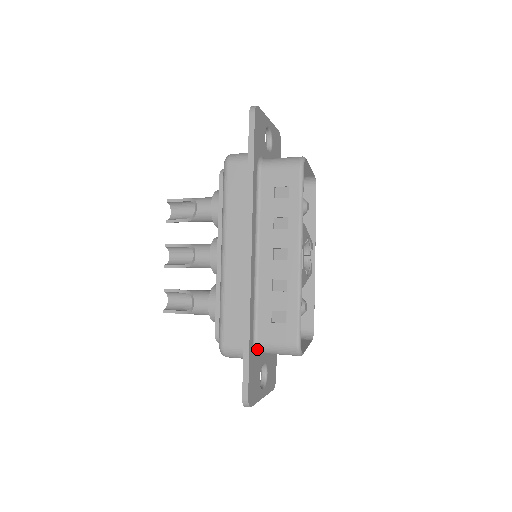
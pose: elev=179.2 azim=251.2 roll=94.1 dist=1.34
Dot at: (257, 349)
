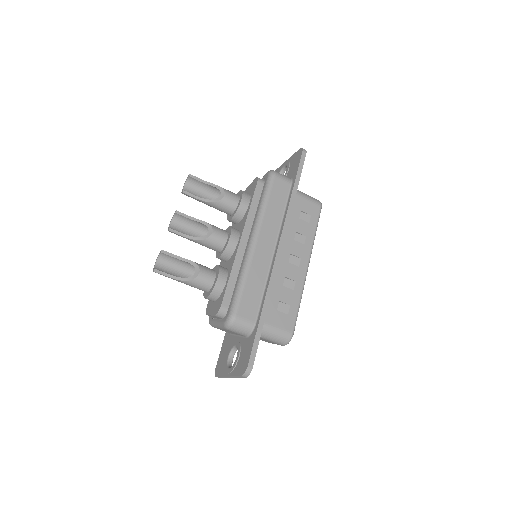
Dot at: occluded
